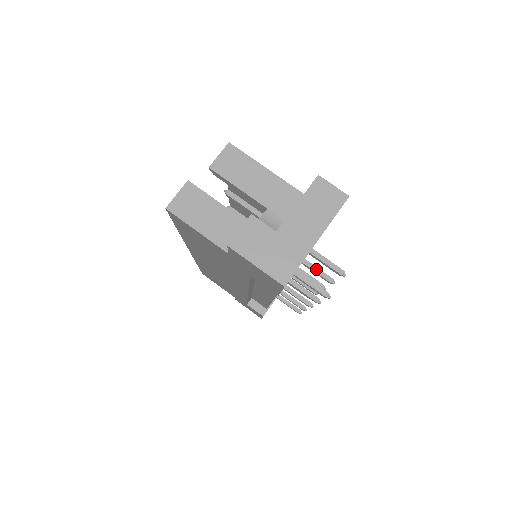
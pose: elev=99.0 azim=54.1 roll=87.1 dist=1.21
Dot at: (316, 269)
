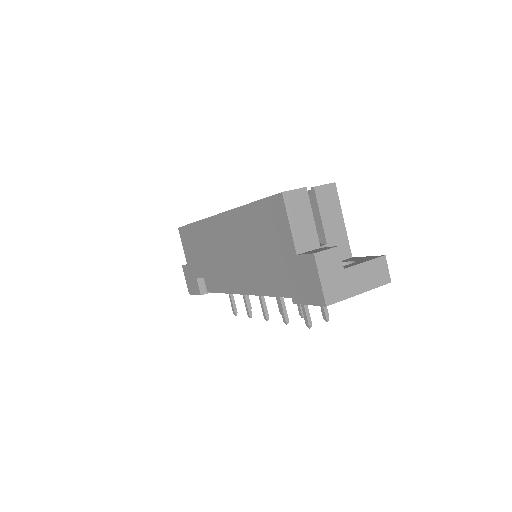
Dot at: occluded
